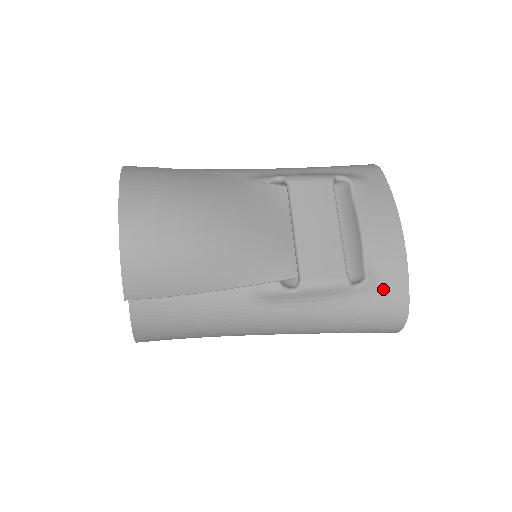
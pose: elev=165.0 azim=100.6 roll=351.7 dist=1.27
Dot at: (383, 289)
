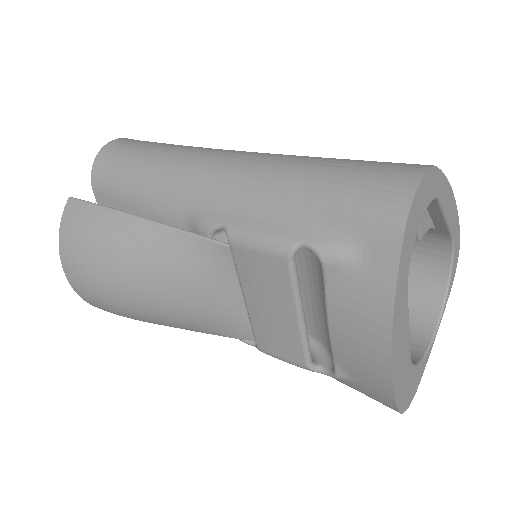
Dot at: (361, 388)
